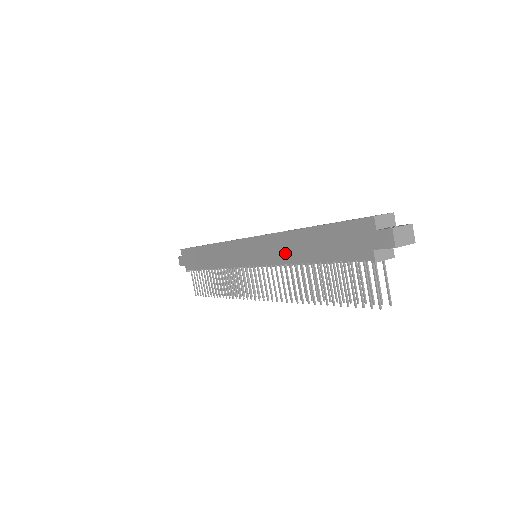
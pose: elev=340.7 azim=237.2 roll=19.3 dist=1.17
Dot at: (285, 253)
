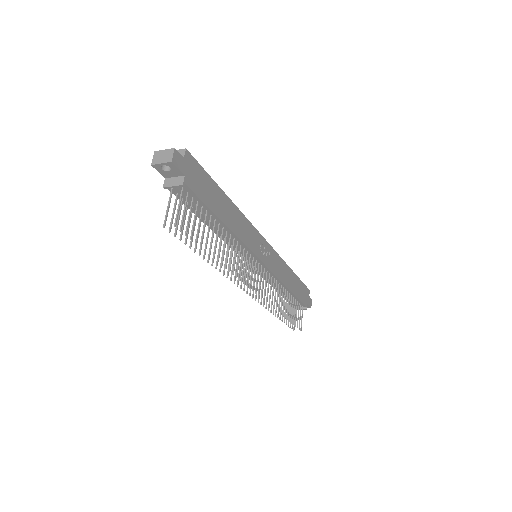
Dot at: occluded
